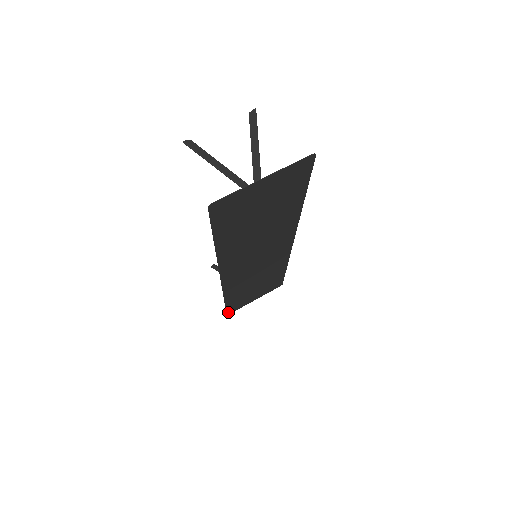
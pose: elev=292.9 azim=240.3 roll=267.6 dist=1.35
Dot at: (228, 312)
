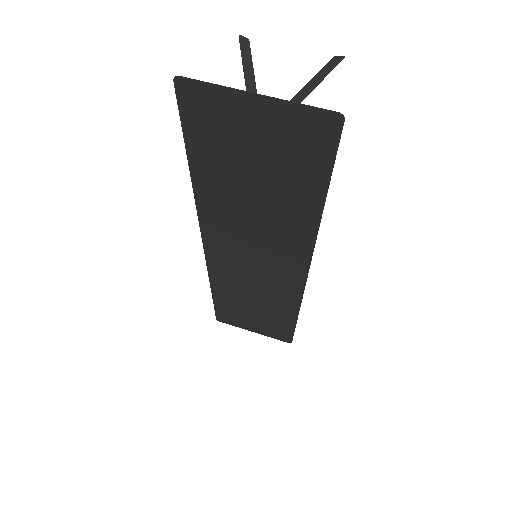
Dot at: (218, 317)
